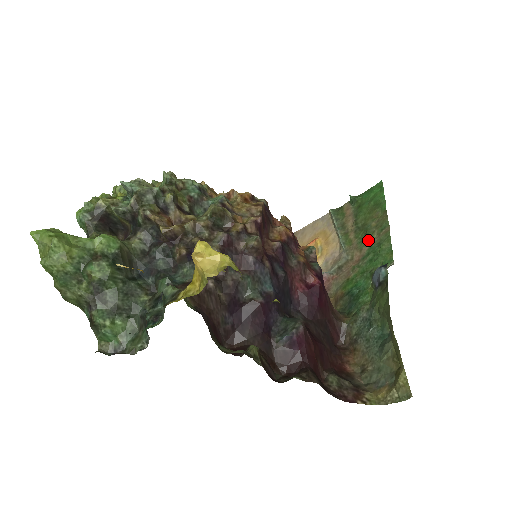
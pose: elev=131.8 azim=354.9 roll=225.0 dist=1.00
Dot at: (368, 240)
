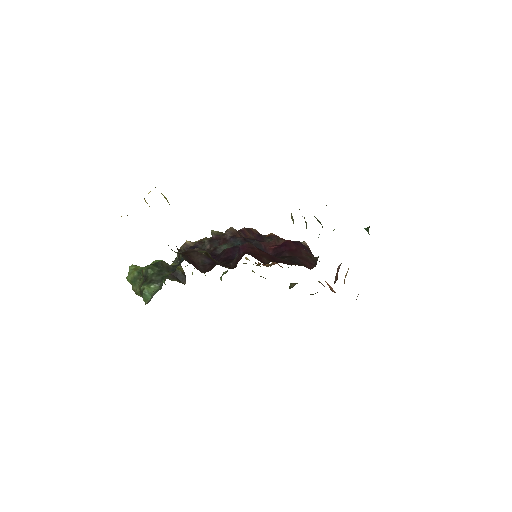
Dot at: occluded
